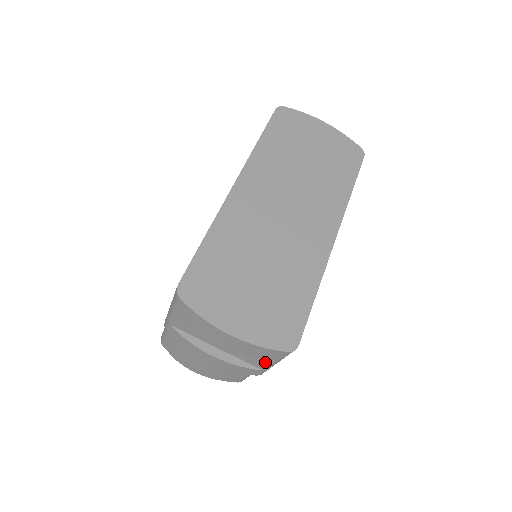
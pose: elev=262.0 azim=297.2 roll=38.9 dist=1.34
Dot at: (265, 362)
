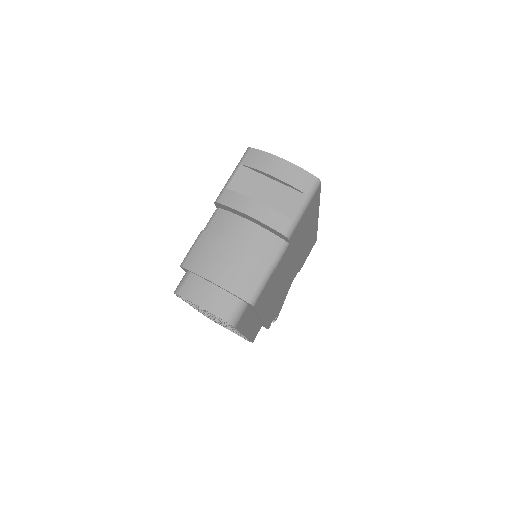
Dot at: (296, 204)
